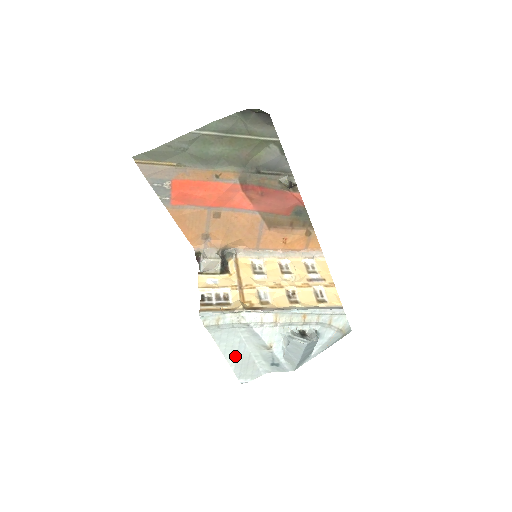
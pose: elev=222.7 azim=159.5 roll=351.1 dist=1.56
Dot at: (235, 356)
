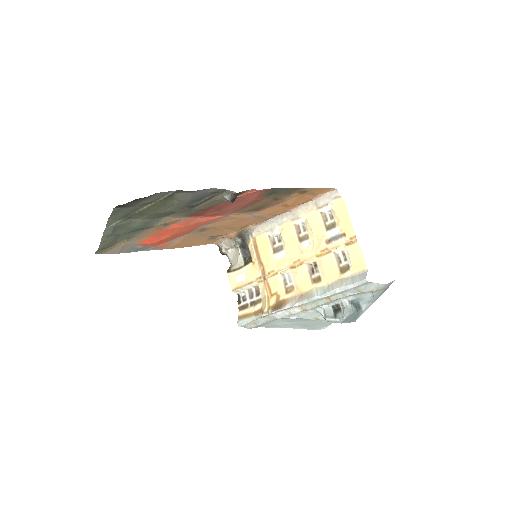
Dot at: (296, 325)
